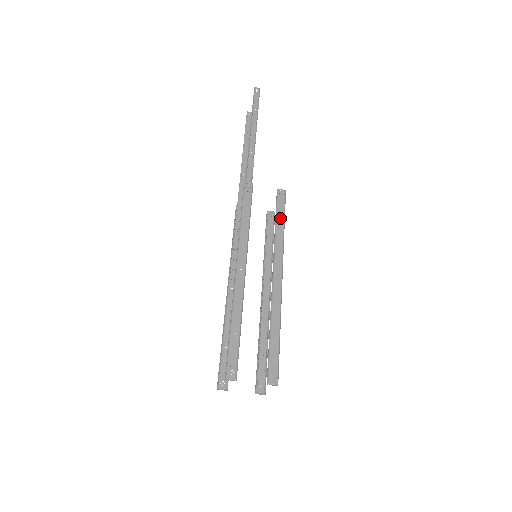
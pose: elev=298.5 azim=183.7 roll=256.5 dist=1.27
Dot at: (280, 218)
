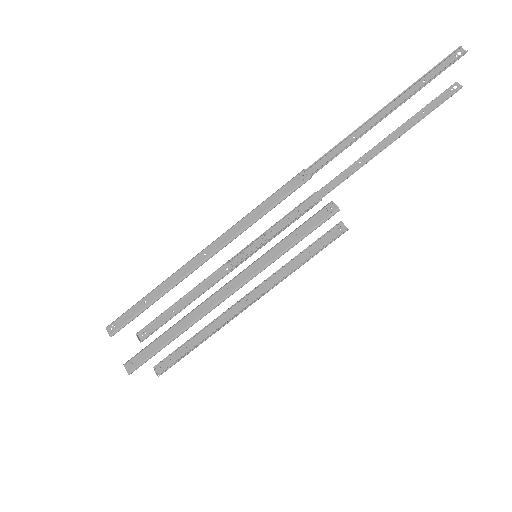
Dot at: (299, 235)
